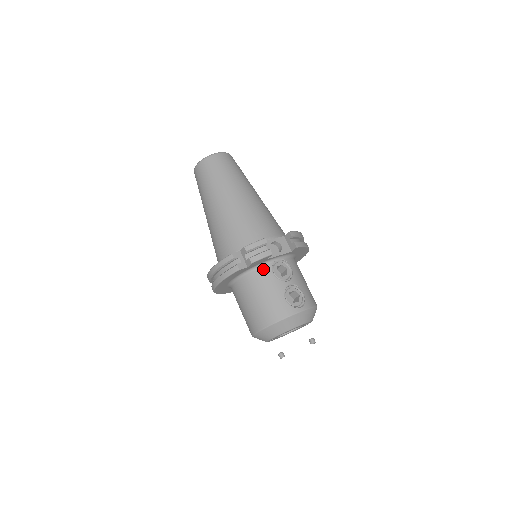
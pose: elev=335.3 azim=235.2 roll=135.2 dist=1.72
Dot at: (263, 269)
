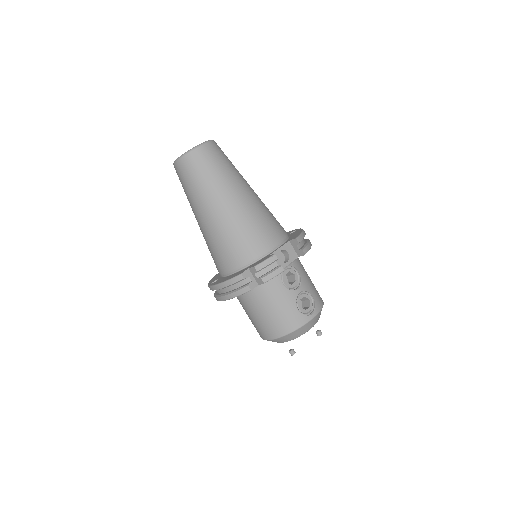
Dot at: (272, 281)
